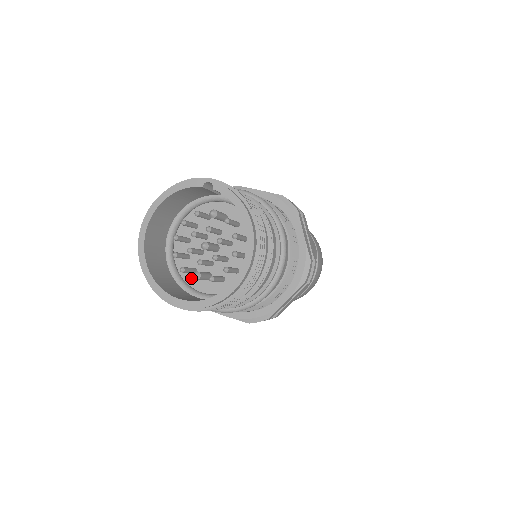
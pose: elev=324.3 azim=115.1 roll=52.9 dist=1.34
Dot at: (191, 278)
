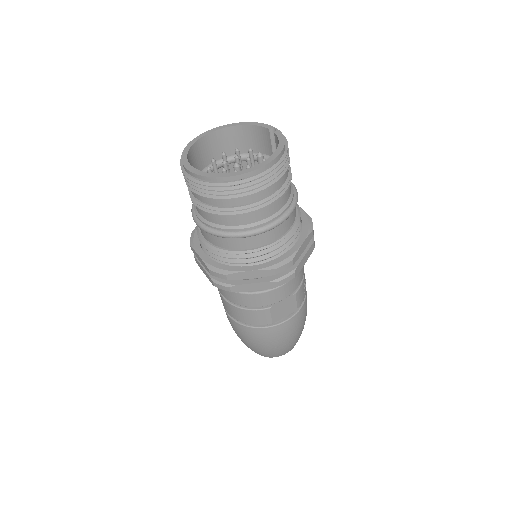
Dot at: occluded
